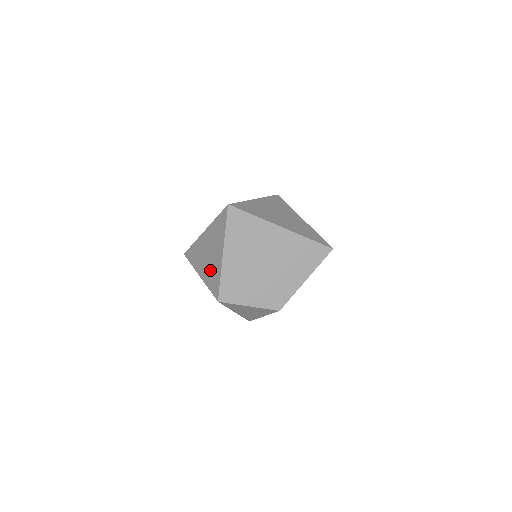
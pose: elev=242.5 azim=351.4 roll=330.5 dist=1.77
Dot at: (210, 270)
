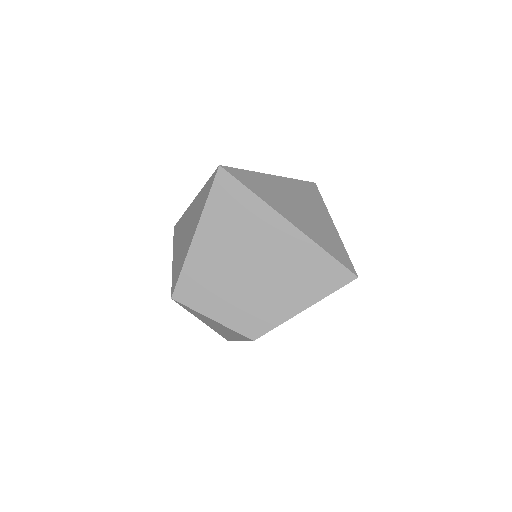
Dot at: (180, 253)
